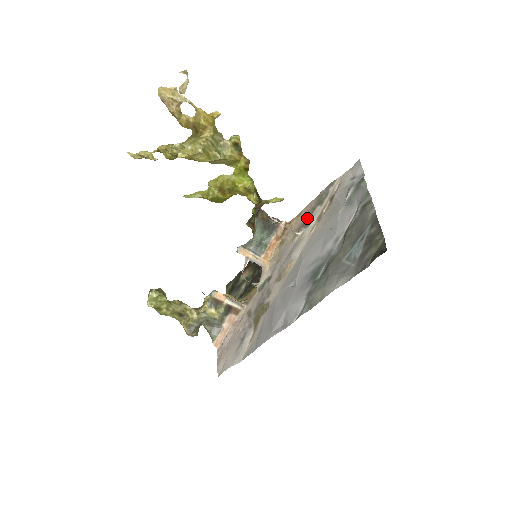
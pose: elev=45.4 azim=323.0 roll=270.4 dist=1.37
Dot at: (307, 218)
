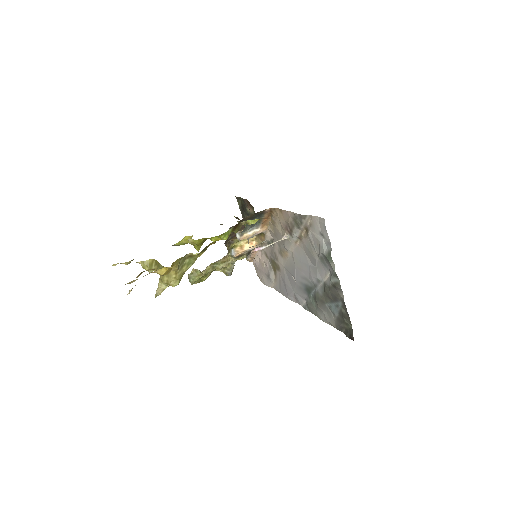
Dot at: (289, 228)
